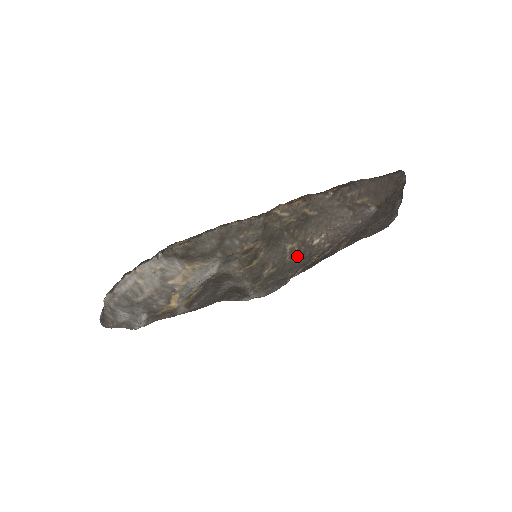
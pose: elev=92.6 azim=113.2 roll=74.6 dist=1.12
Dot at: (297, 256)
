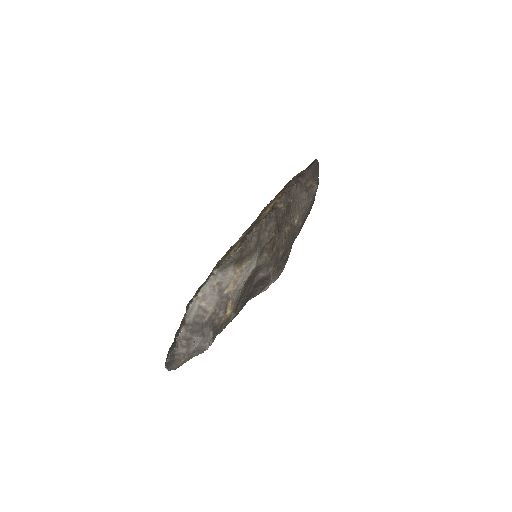
Dot at: (290, 236)
